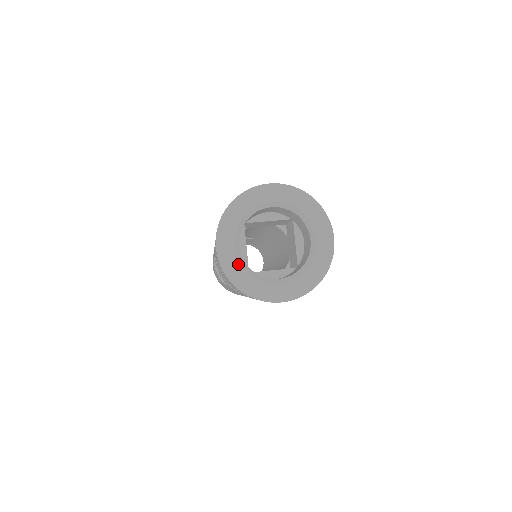
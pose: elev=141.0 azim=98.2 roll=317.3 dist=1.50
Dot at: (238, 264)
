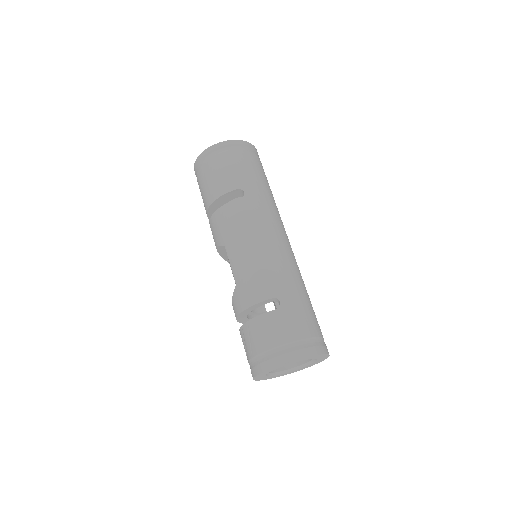
Dot at: (266, 377)
